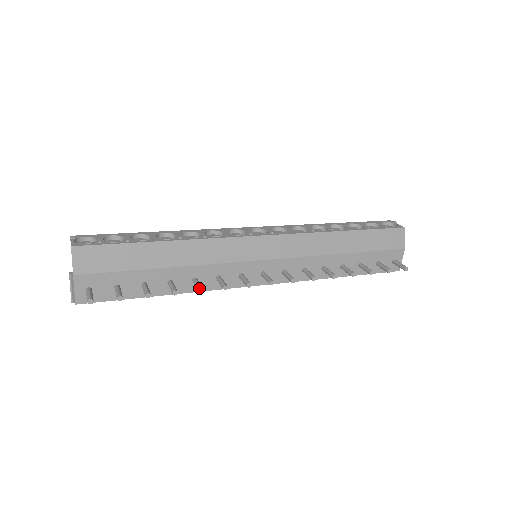
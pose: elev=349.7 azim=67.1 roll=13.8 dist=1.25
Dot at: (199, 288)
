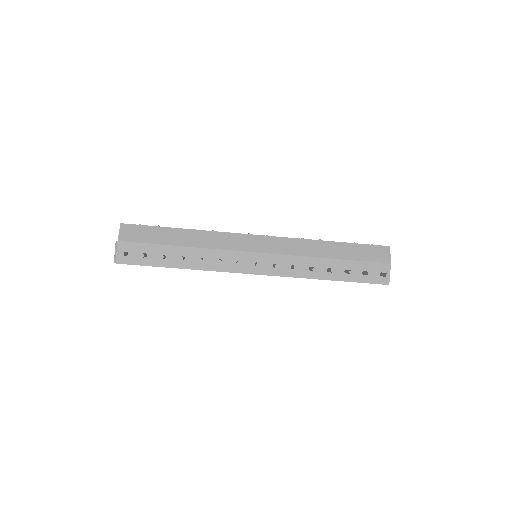
Dot at: occluded
